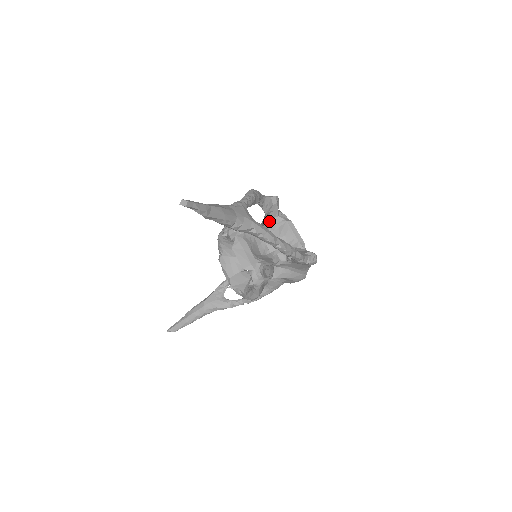
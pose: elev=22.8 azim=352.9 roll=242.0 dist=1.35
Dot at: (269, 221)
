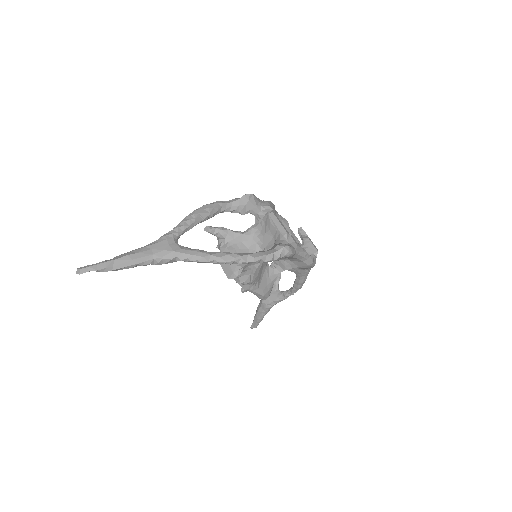
Dot at: (256, 218)
